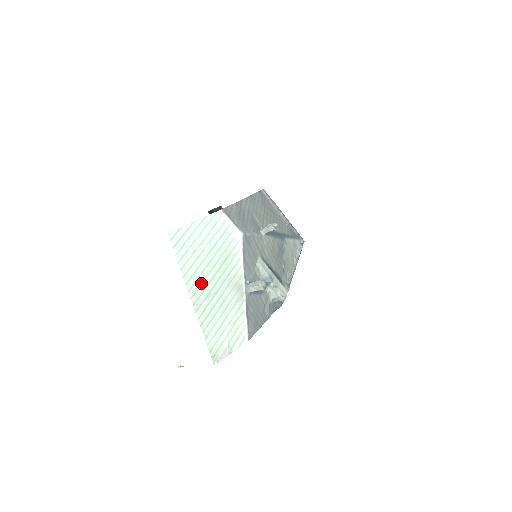
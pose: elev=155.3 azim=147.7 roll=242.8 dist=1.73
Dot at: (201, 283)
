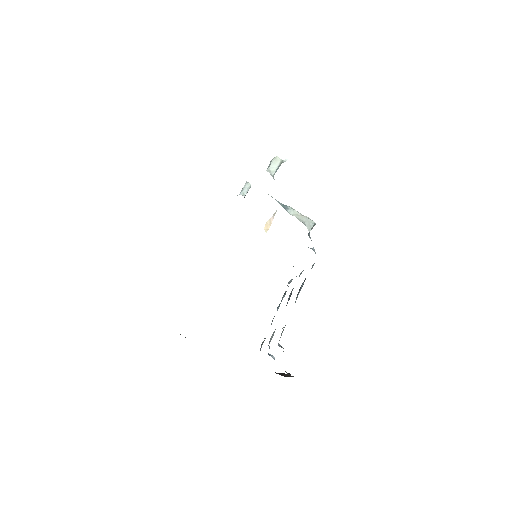
Dot at: occluded
